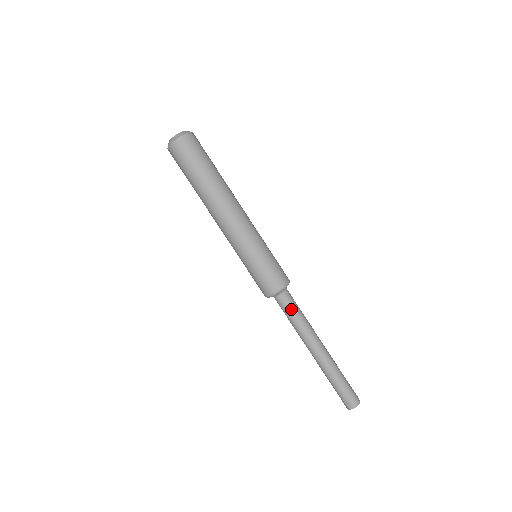
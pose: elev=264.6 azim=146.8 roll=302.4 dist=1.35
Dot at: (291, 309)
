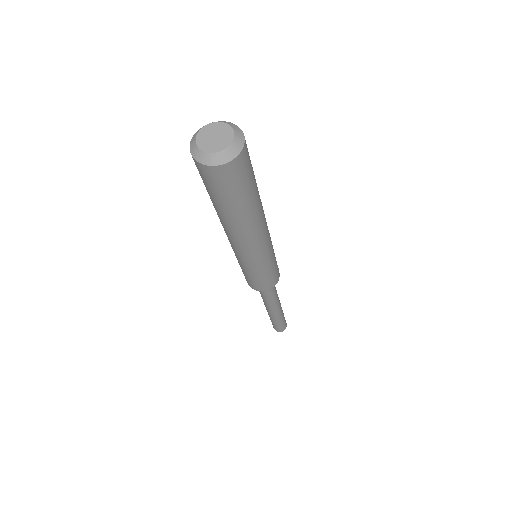
Dot at: (267, 294)
